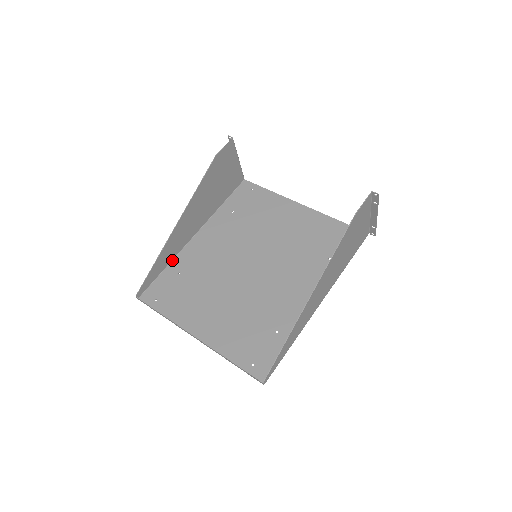
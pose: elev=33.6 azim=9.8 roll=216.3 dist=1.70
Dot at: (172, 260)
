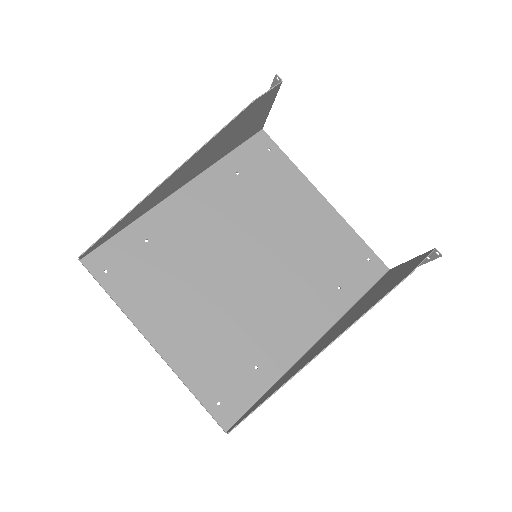
Dot at: (140, 216)
